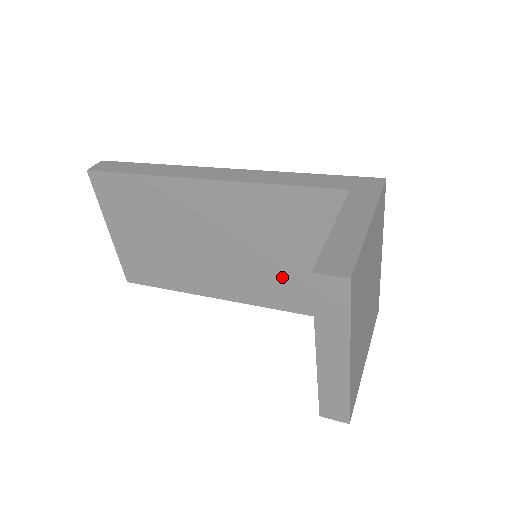
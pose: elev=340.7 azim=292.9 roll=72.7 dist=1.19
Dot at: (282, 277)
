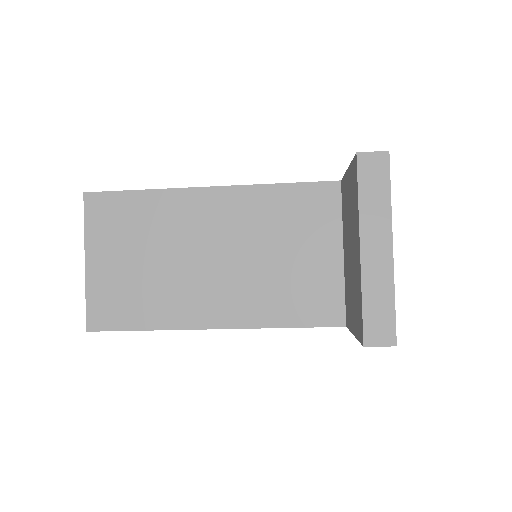
Dot at: (278, 283)
